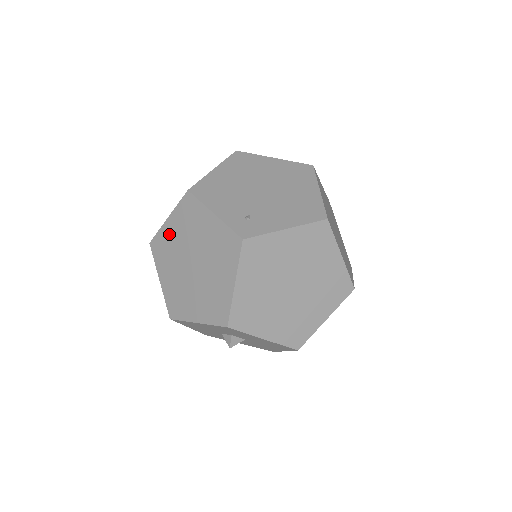
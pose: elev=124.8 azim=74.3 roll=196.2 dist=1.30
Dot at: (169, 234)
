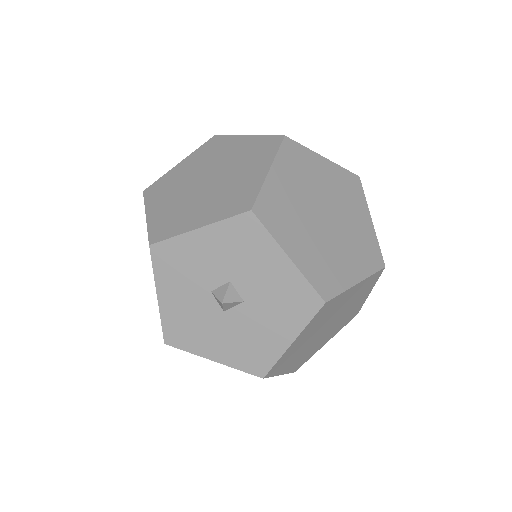
Dot at: (178, 172)
